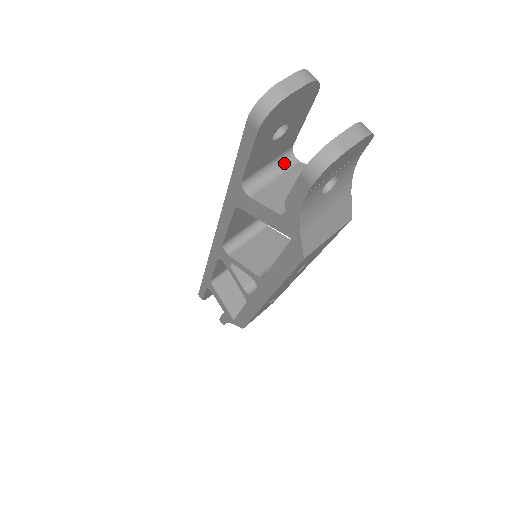
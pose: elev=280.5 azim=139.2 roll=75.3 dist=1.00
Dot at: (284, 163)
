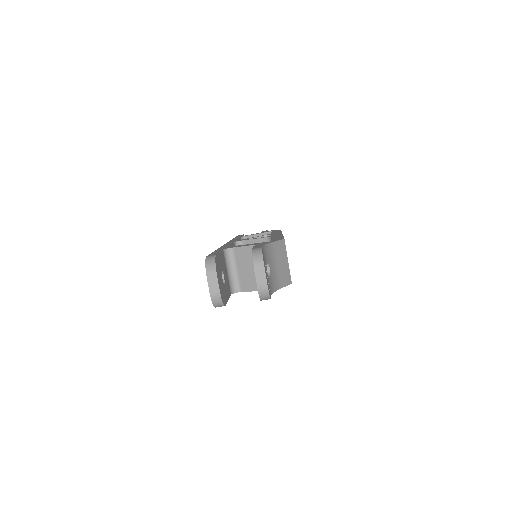
Dot at: (230, 258)
